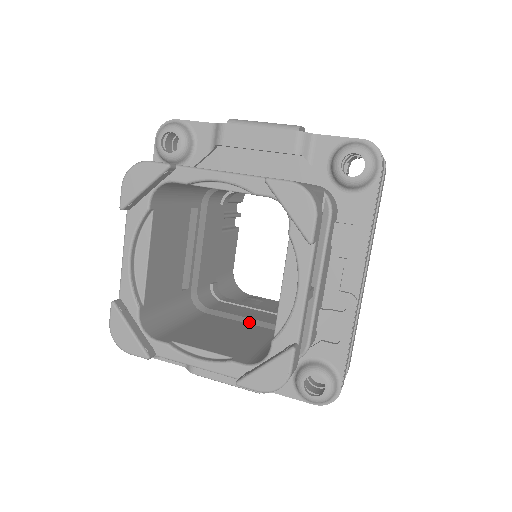
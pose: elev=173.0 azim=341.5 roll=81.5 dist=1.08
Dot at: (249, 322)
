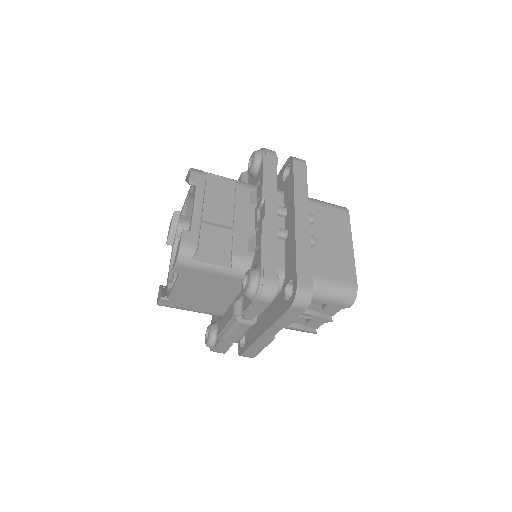
Dot at: occluded
